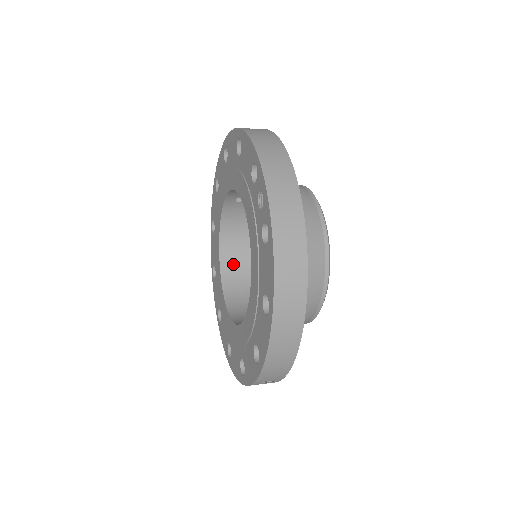
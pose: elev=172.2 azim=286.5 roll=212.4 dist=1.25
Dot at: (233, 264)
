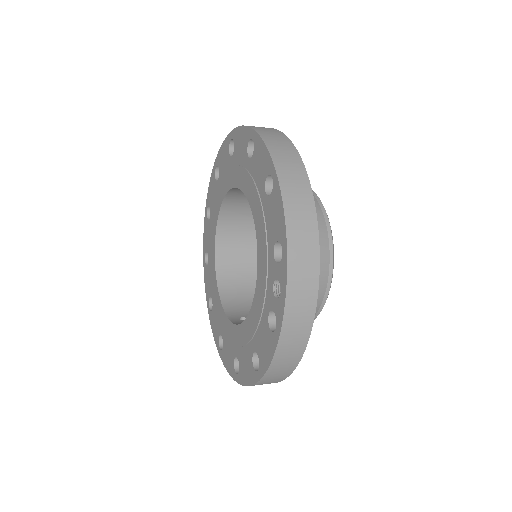
Dot at: (230, 225)
